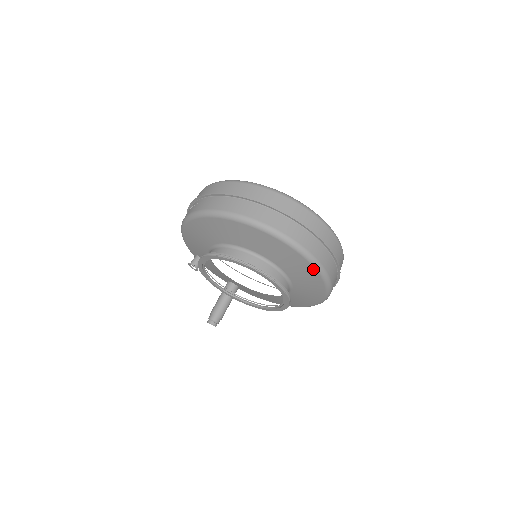
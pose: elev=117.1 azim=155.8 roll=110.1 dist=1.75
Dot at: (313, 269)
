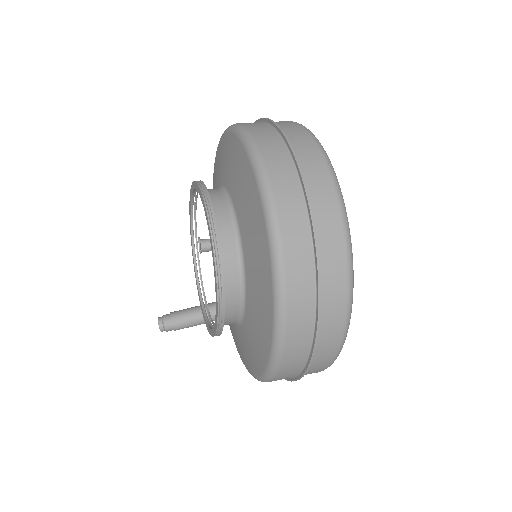
Dot at: (266, 241)
